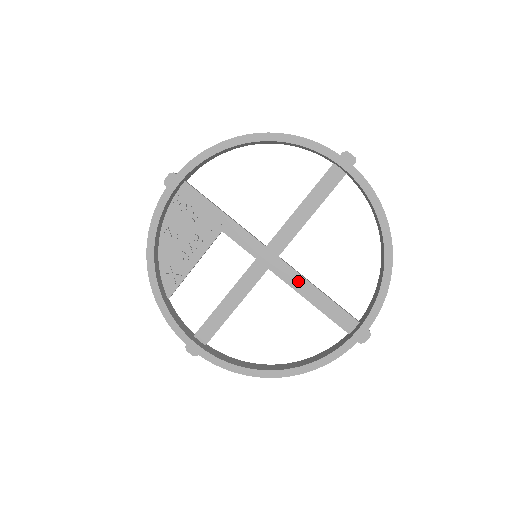
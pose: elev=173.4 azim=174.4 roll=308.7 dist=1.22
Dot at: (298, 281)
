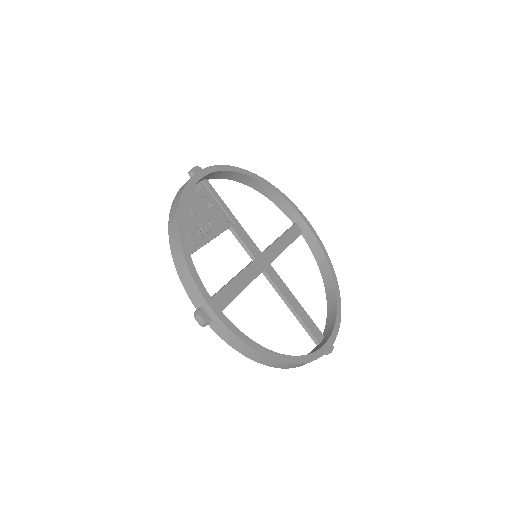
Dot at: (284, 288)
